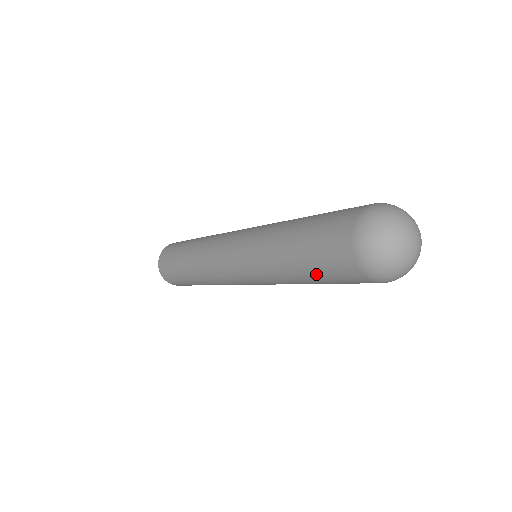
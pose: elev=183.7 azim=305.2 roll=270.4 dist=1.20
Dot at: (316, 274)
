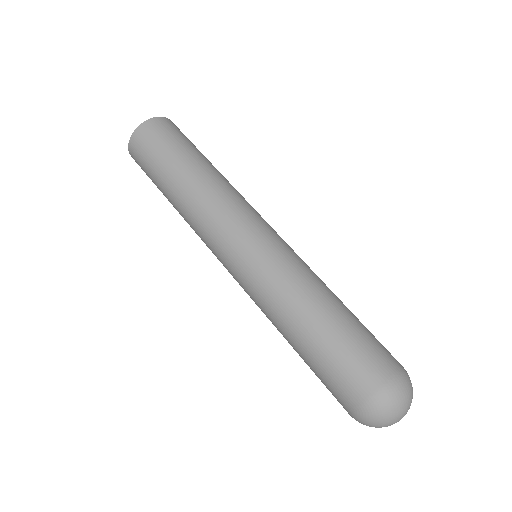
Dot at: occluded
